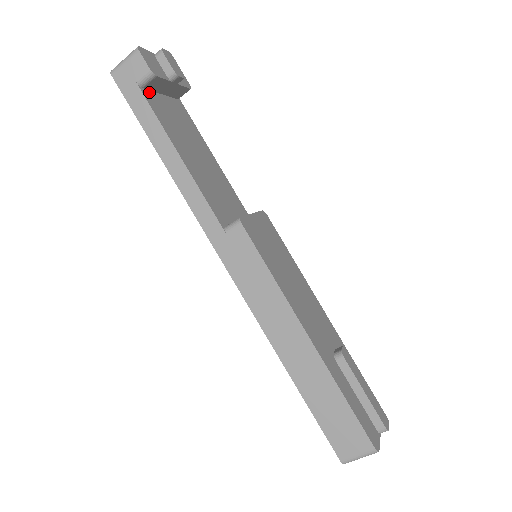
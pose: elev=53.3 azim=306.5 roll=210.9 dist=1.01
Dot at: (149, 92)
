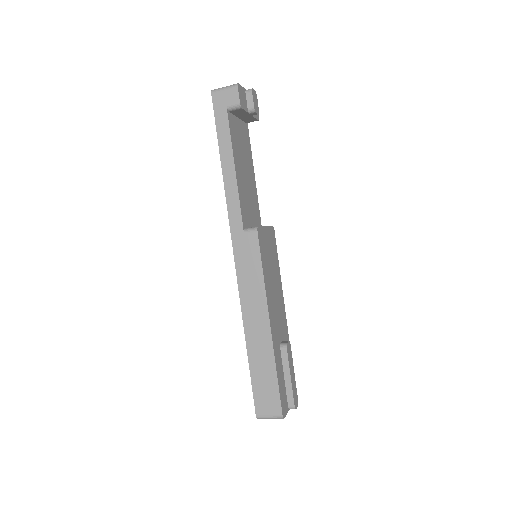
Dot at: (232, 115)
